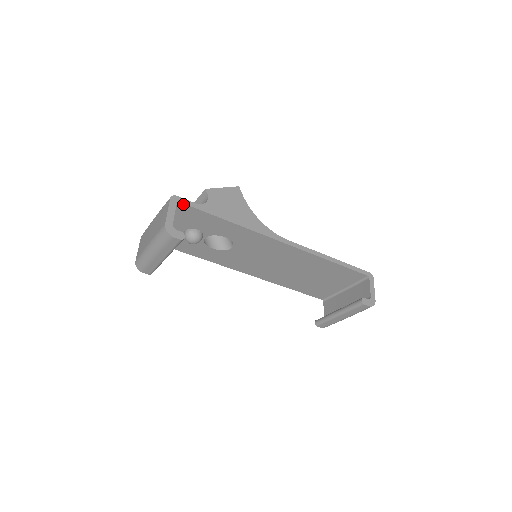
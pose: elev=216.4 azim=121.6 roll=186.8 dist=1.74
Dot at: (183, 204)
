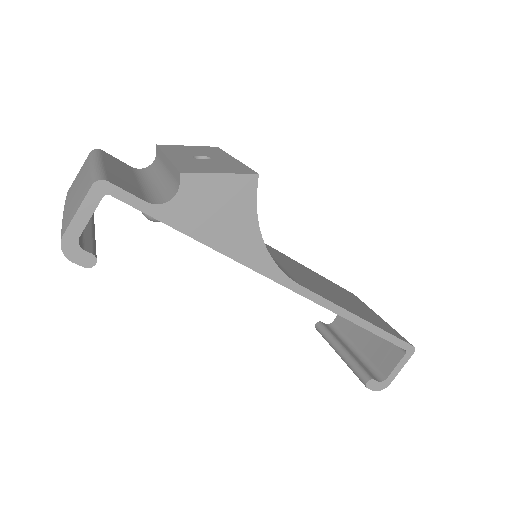
Dot at: (118, 198)
